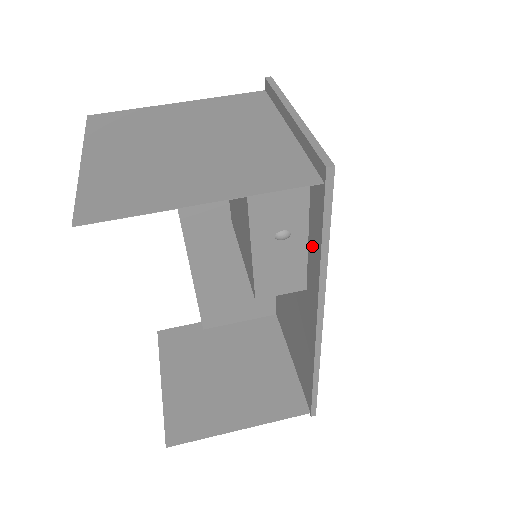
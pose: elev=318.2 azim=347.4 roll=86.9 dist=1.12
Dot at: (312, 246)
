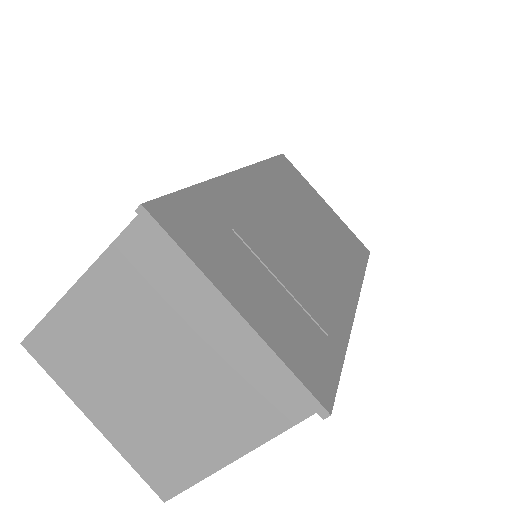
Dot at: occluded
